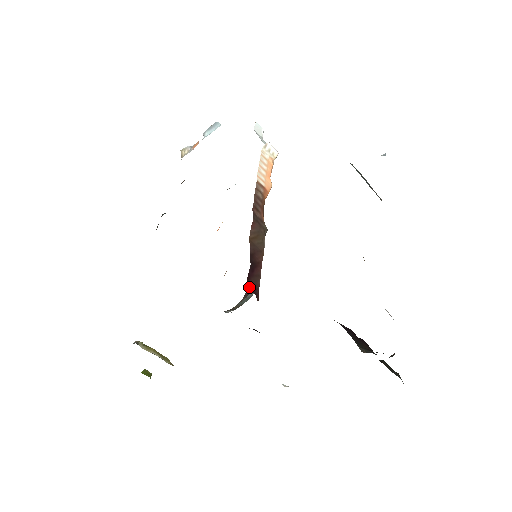
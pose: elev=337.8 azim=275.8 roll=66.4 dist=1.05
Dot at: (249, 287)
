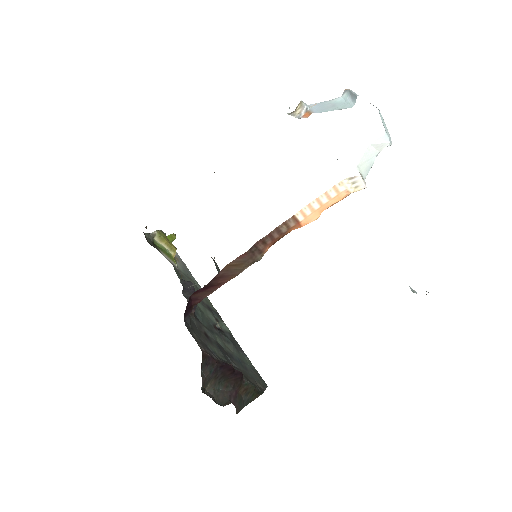
Dot at: occluded
